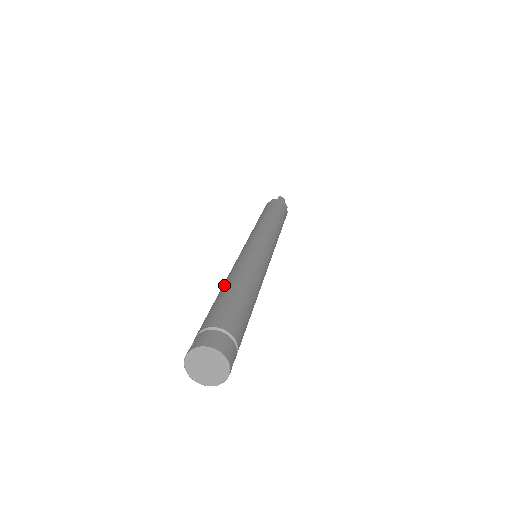
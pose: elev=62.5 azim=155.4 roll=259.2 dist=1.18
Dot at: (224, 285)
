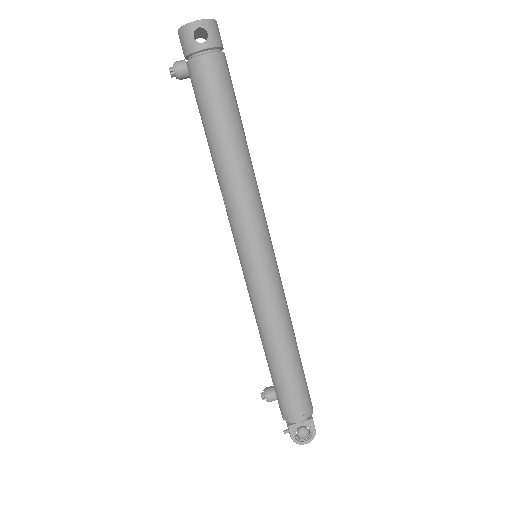
Dot at: occluded
